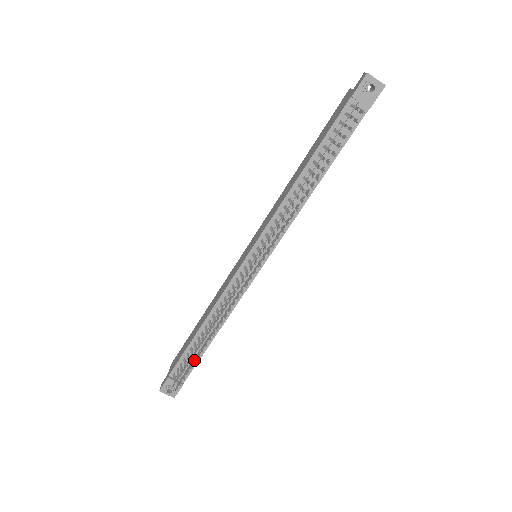
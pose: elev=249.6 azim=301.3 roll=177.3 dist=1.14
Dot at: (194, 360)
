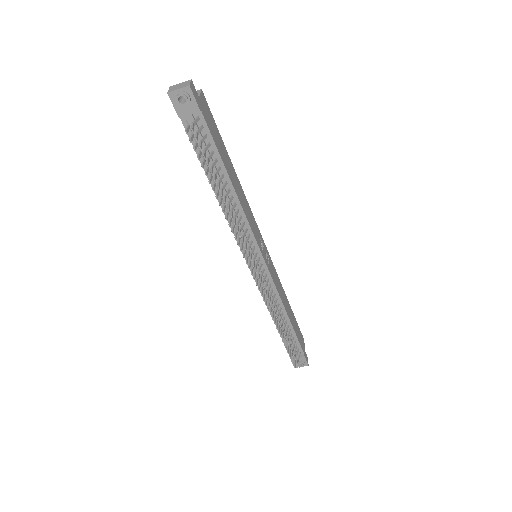
Dot at: (289, 345)
